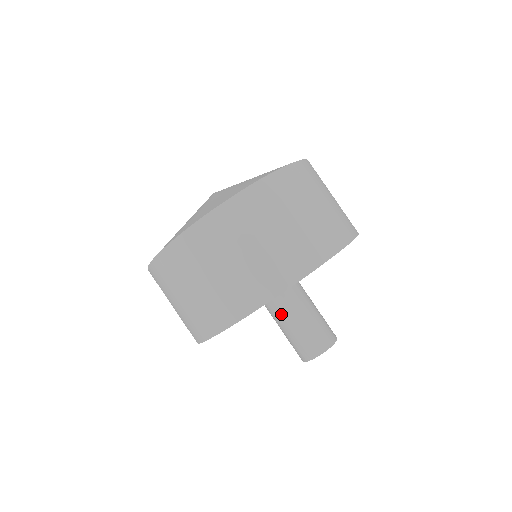
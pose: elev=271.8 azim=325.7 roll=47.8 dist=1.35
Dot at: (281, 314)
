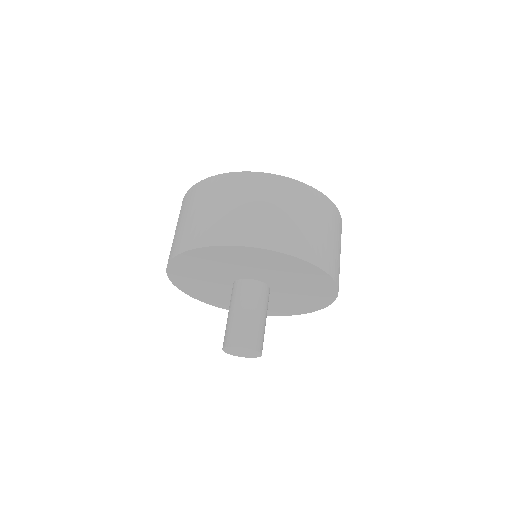
Dot at: (245, 298)
